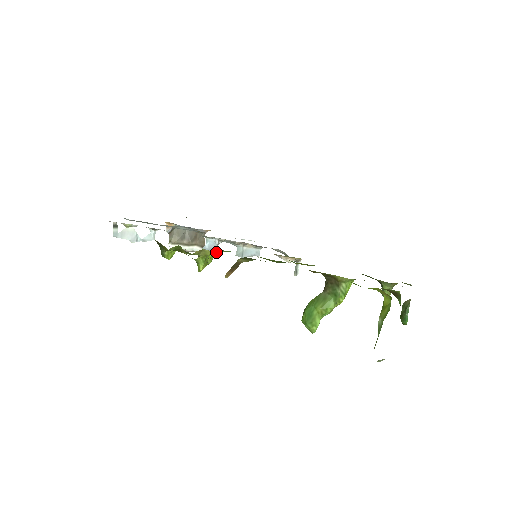
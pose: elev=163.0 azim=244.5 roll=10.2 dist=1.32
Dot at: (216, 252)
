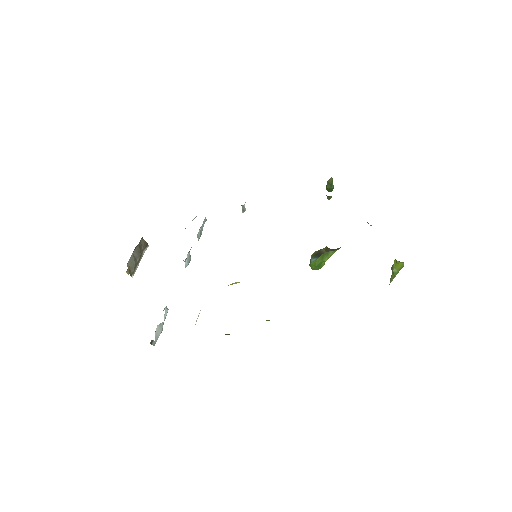
Dot at: occluded
